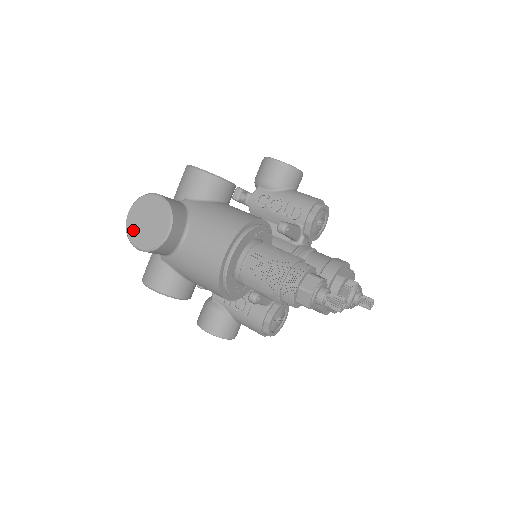
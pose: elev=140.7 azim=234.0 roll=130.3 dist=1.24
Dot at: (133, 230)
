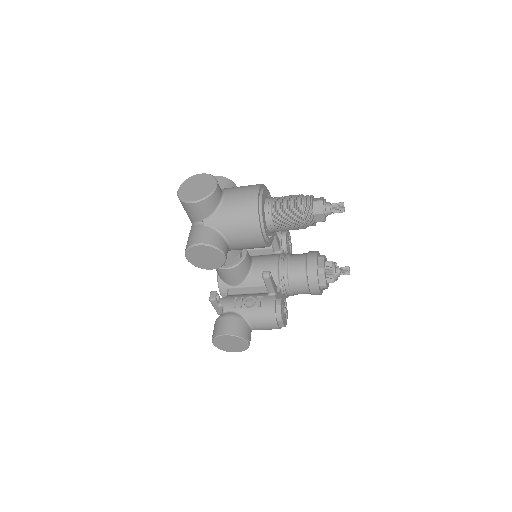
Dot at: (186, 195)
